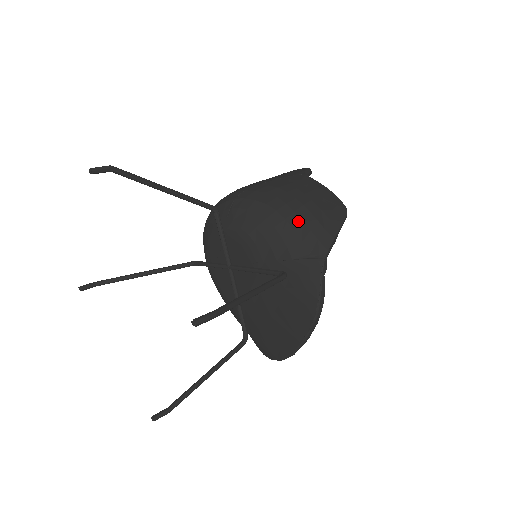
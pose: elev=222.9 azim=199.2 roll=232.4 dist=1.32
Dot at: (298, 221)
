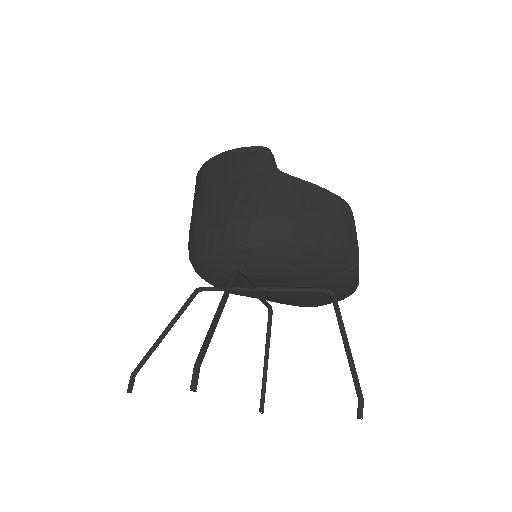
Dot at: (326, 248)
